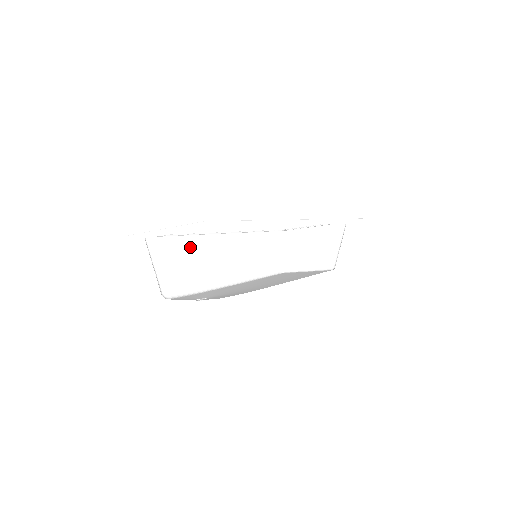
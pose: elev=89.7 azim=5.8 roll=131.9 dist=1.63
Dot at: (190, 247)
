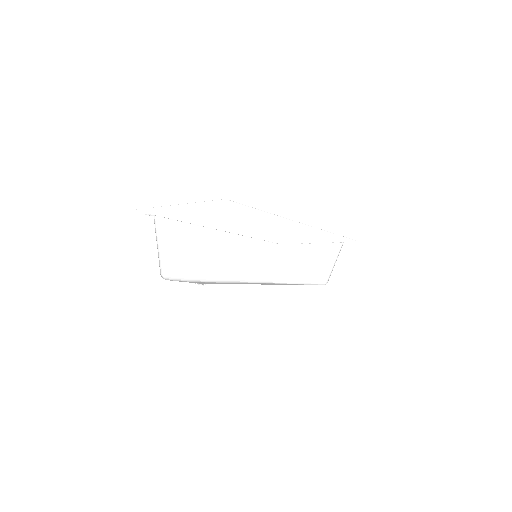
Dot at: (193, 236)
